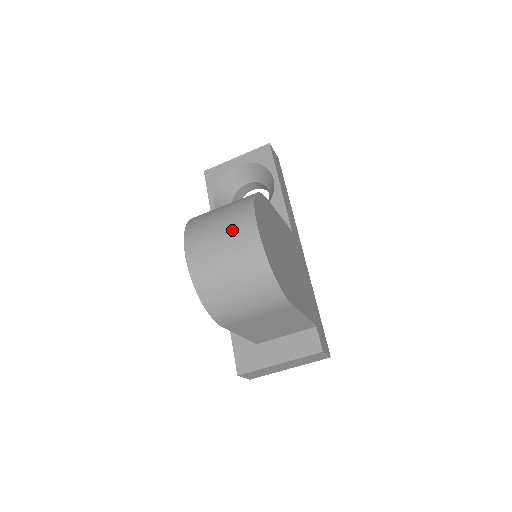
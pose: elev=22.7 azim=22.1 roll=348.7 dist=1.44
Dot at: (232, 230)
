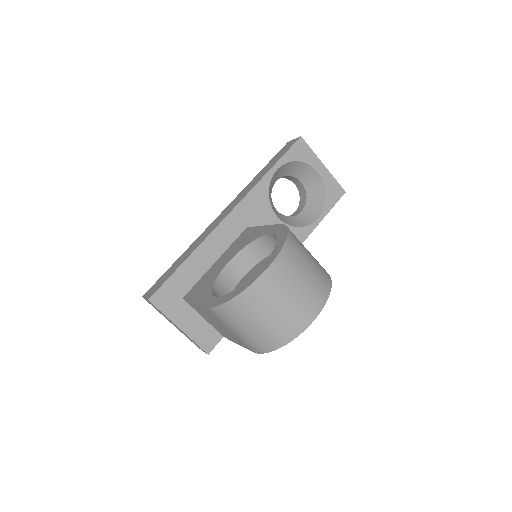
Dot at: (304, 299)
